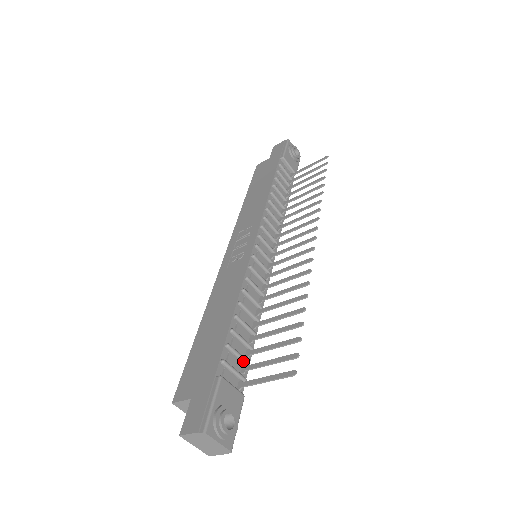
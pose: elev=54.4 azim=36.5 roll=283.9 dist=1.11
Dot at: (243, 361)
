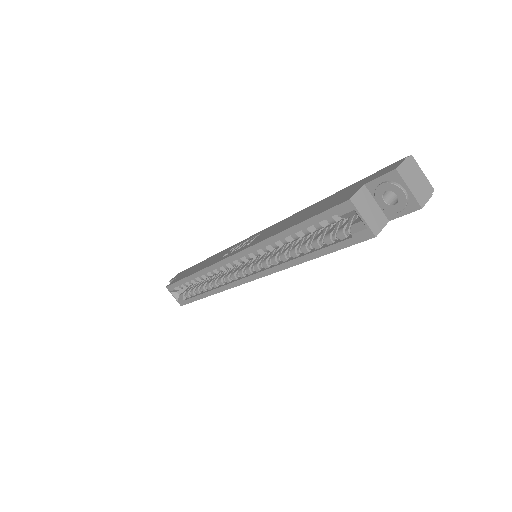
Dot at: occluded
